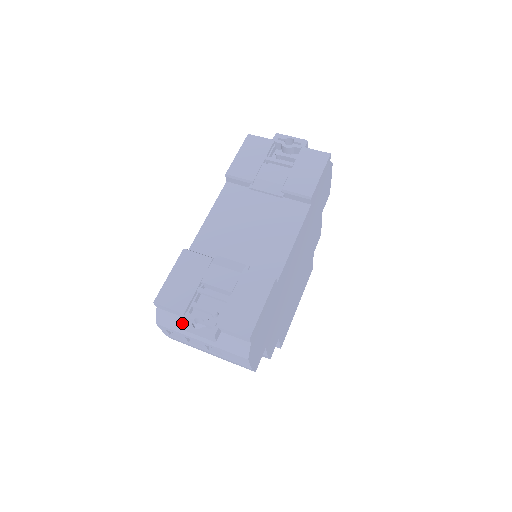
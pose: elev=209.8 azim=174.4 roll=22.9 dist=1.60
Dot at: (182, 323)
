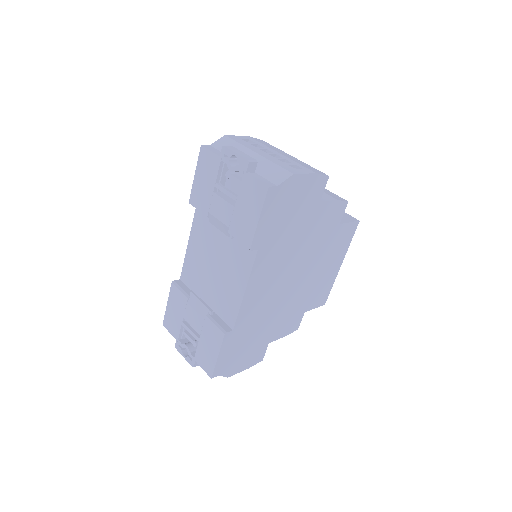
Dot at: (177, 348)
